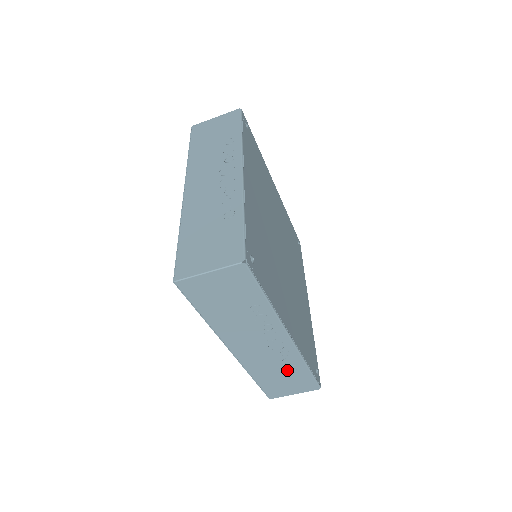
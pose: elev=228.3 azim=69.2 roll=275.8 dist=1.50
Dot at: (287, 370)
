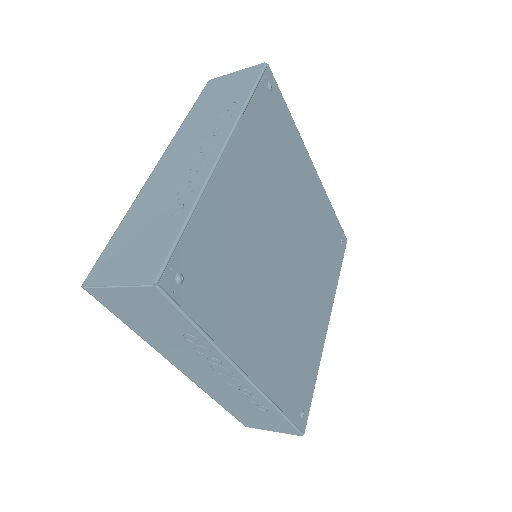
Dot at: occluded
